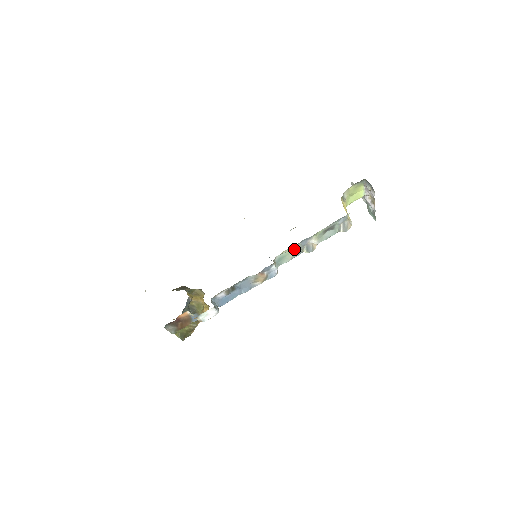
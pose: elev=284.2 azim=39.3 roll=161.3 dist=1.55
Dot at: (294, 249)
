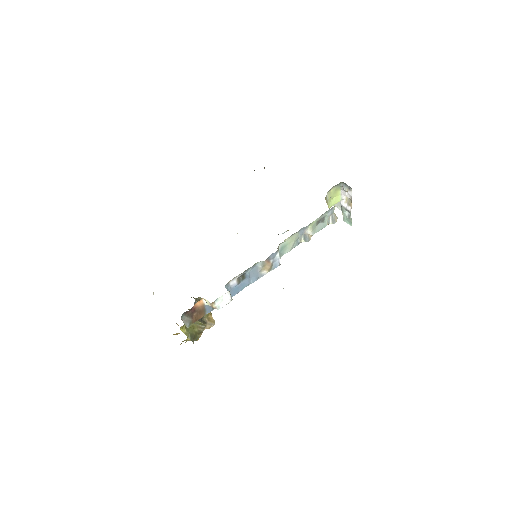
Dot at: (294, 238)
